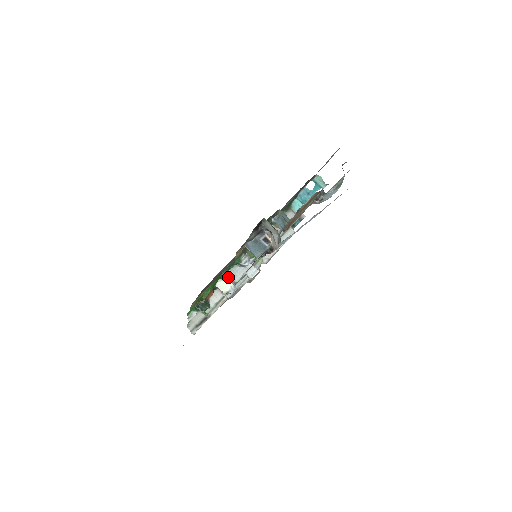
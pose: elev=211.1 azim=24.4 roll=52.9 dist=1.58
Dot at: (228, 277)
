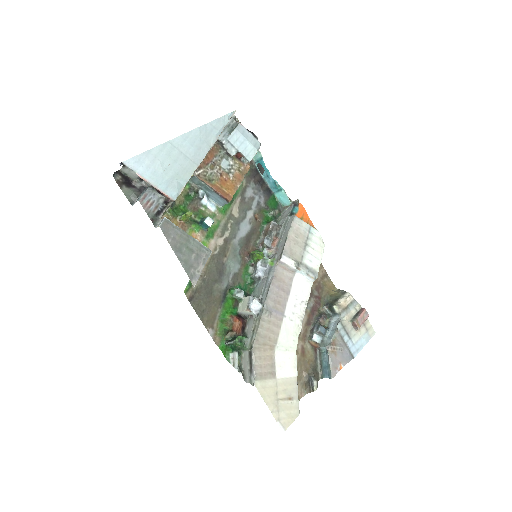
Dot at: occluded
